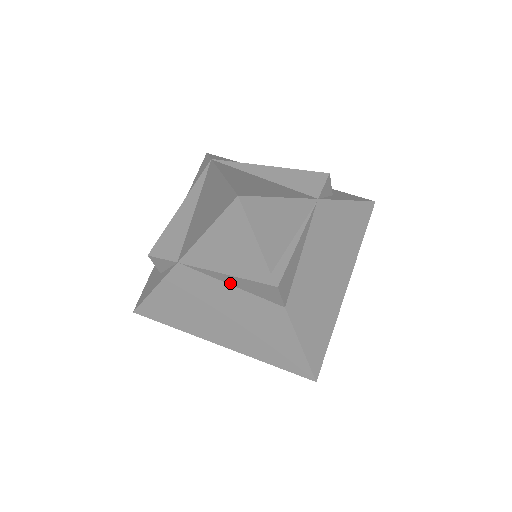
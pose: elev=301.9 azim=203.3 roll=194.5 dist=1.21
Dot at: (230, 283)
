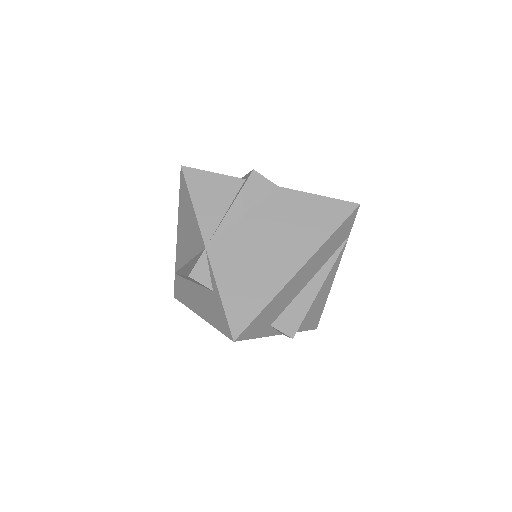
Dot at: (241, 215)
